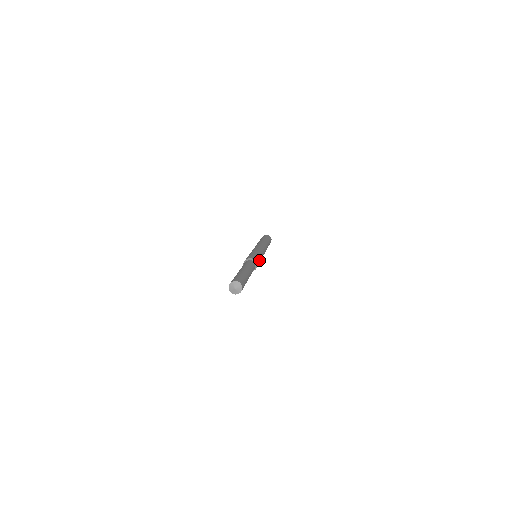
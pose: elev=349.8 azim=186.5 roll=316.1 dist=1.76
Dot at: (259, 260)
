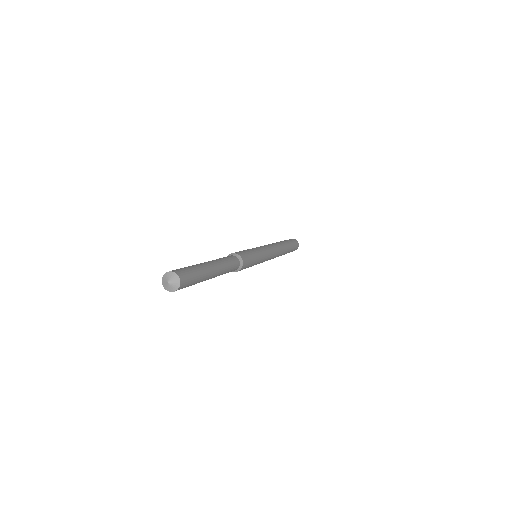
Dot at: (251, 255)
